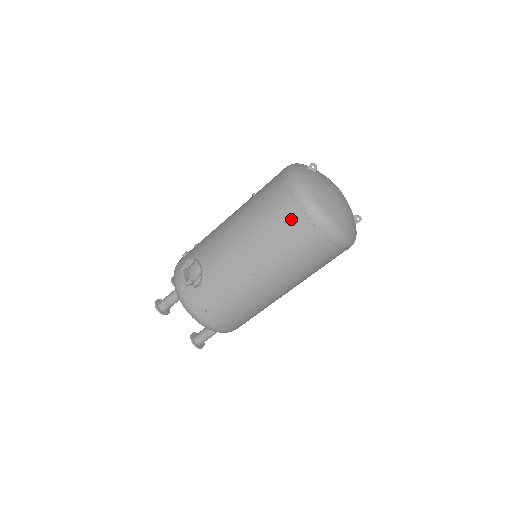
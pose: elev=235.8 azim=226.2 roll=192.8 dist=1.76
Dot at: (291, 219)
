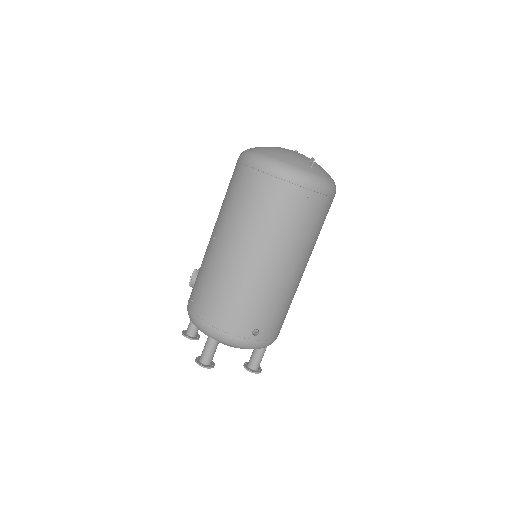
Dot at: occluded
